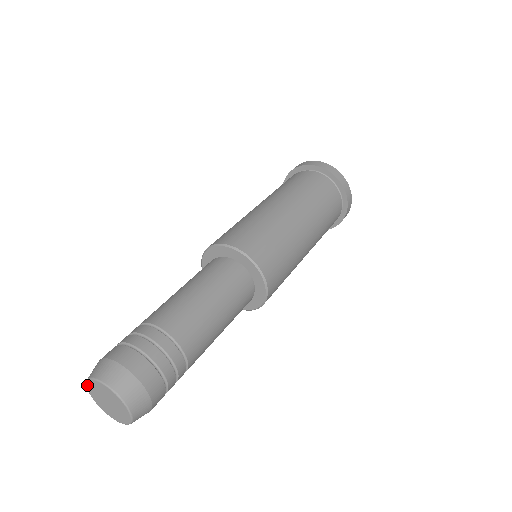
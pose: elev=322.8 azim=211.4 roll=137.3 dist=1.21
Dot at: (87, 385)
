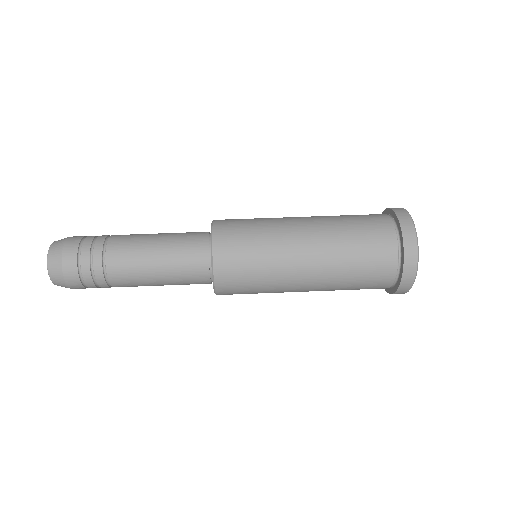
Dot at: occluded
